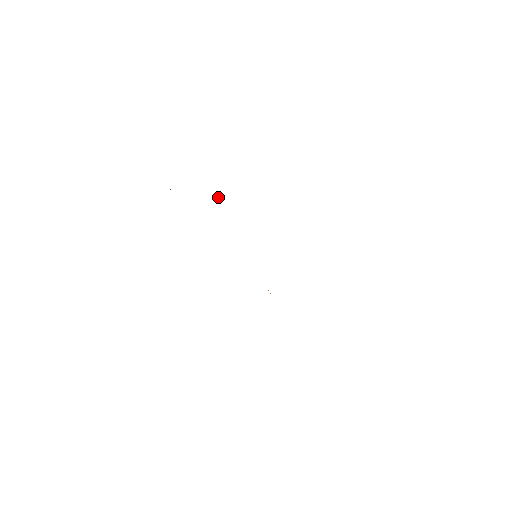
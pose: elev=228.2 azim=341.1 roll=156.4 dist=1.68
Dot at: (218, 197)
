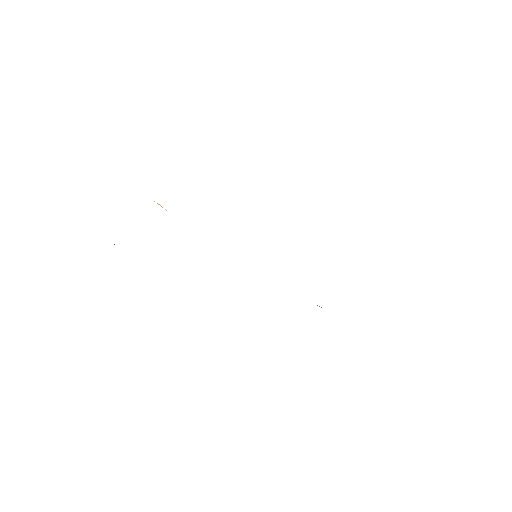
Dot at: occluded
